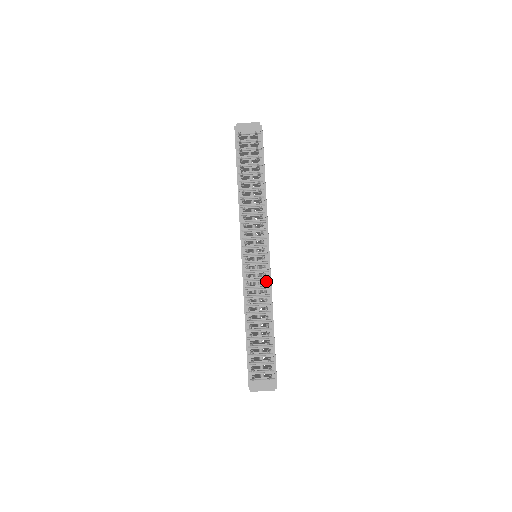
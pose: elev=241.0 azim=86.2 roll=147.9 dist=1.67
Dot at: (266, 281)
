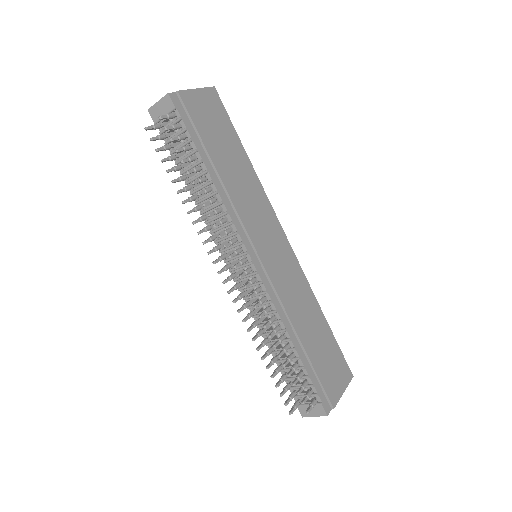
Dot at: (265, 295)
